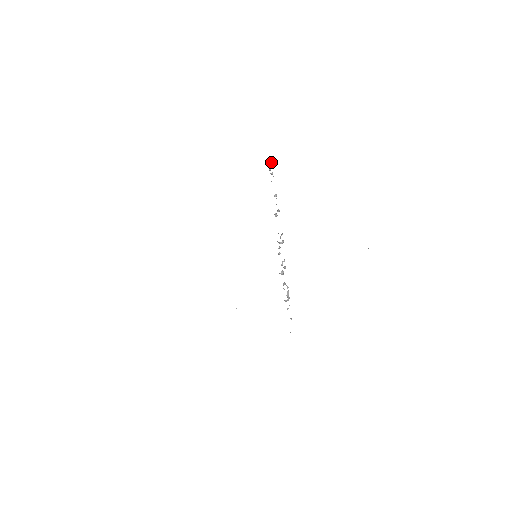
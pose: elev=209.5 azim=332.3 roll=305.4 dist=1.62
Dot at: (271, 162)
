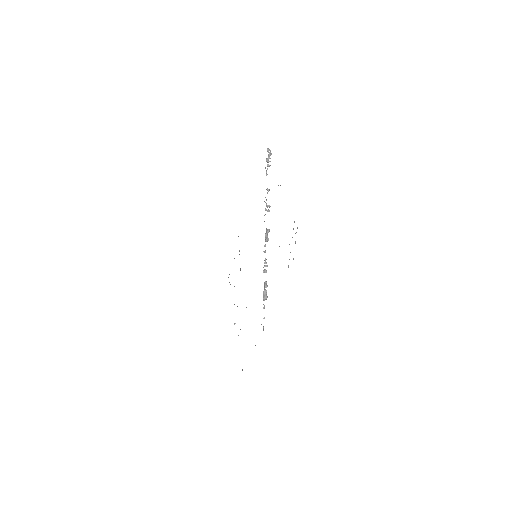
Dot at: occluded
